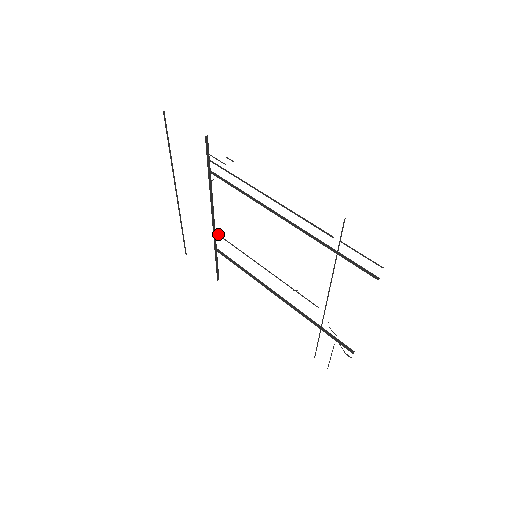
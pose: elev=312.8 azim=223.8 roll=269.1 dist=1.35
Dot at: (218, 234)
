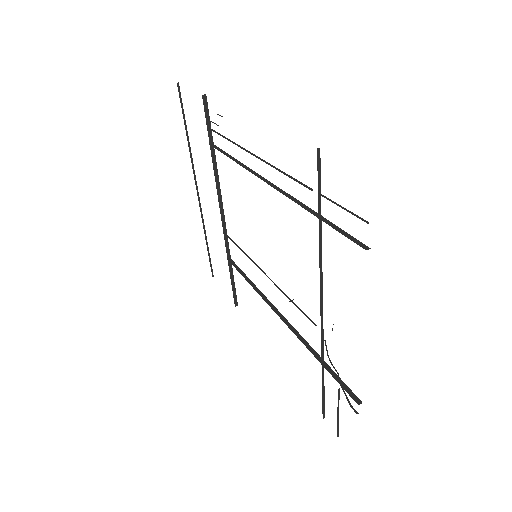
Dot at: (227, 235)
